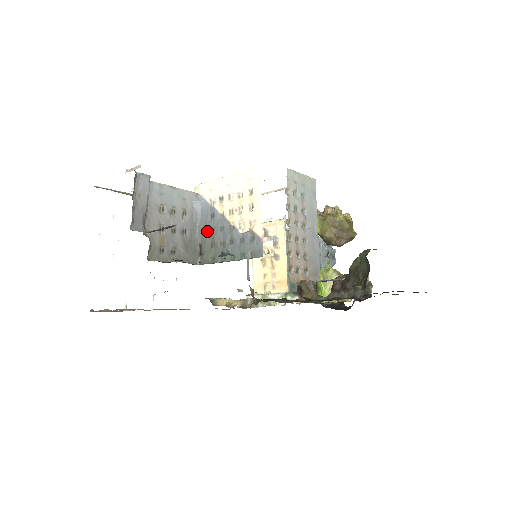
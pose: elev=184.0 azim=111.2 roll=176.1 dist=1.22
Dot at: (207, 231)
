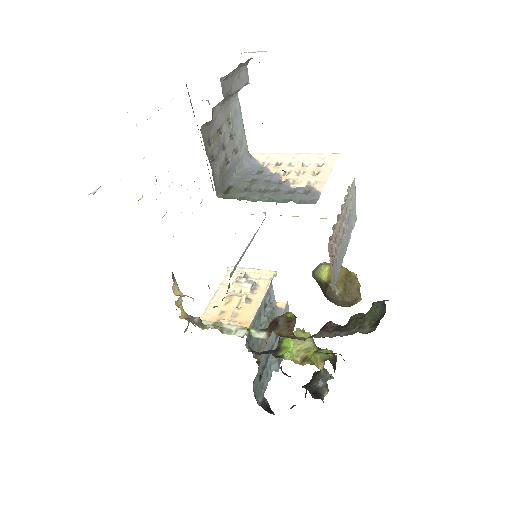
Dot at: (247, 179)
